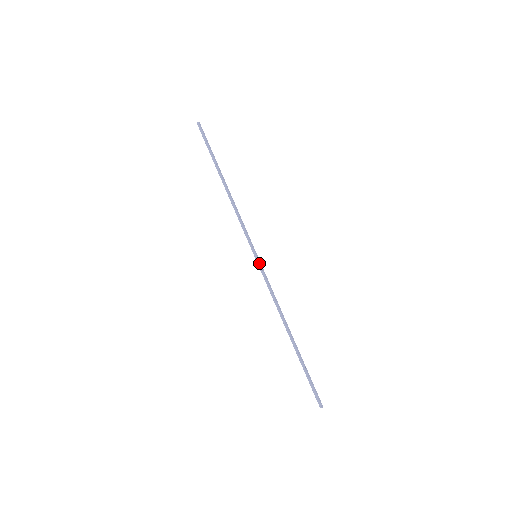
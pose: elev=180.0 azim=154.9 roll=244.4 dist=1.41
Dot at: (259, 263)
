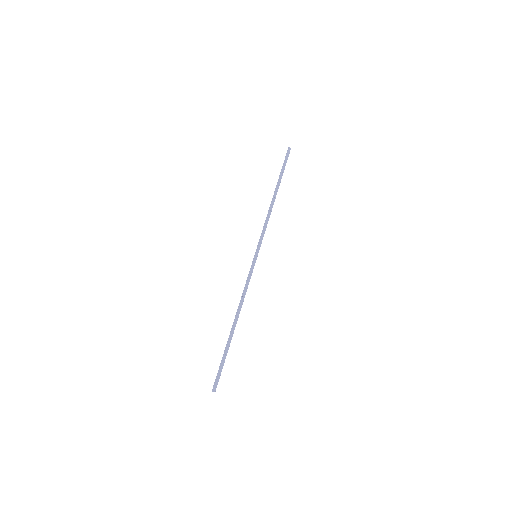
Dot at: (253, 261)
